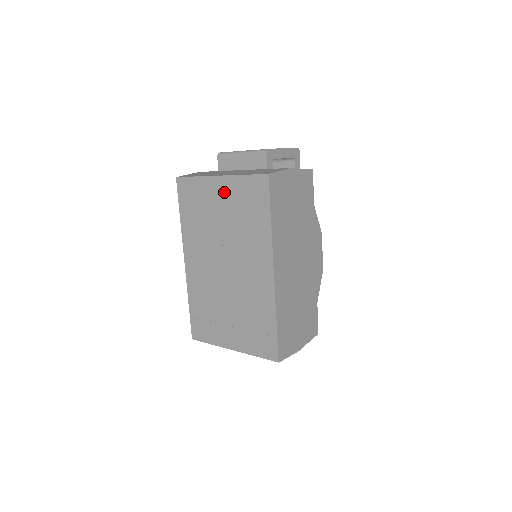
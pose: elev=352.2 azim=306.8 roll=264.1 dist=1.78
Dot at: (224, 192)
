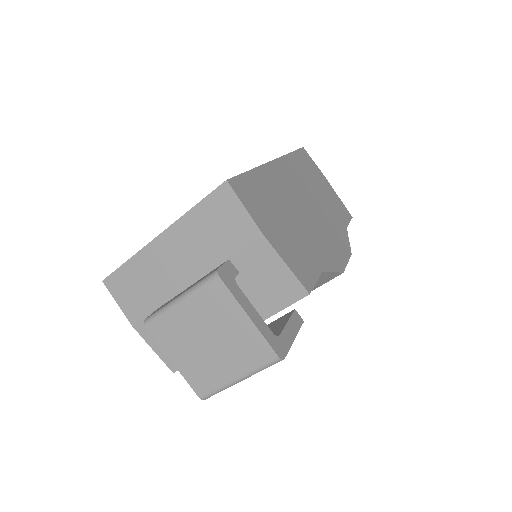
Dot at: occluded
